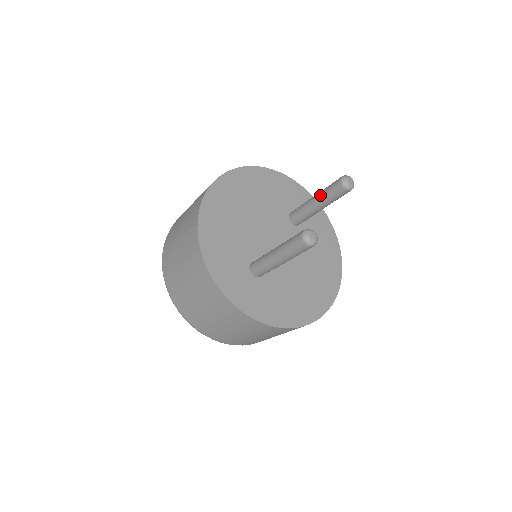
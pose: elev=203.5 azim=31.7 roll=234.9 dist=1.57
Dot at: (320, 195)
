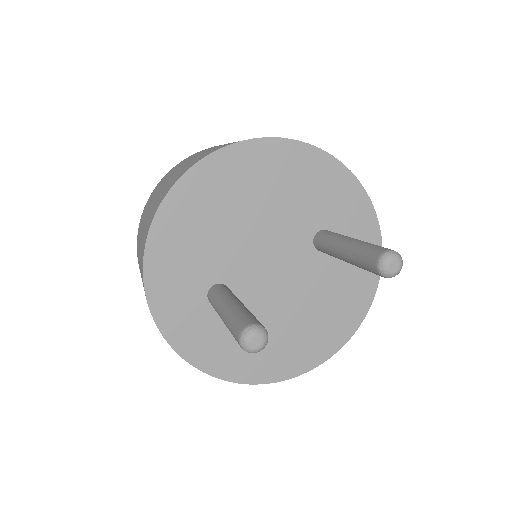
Dot at: (351, 248)
